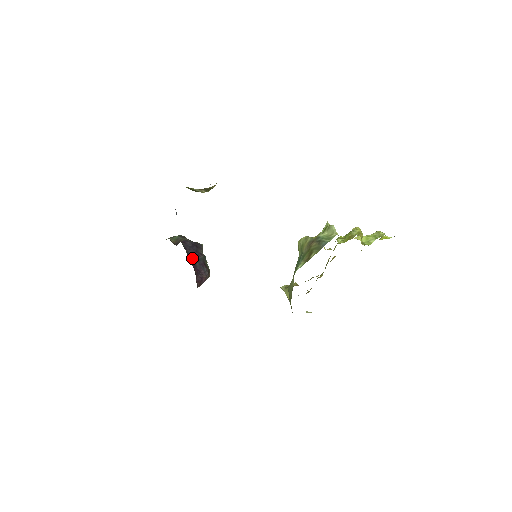
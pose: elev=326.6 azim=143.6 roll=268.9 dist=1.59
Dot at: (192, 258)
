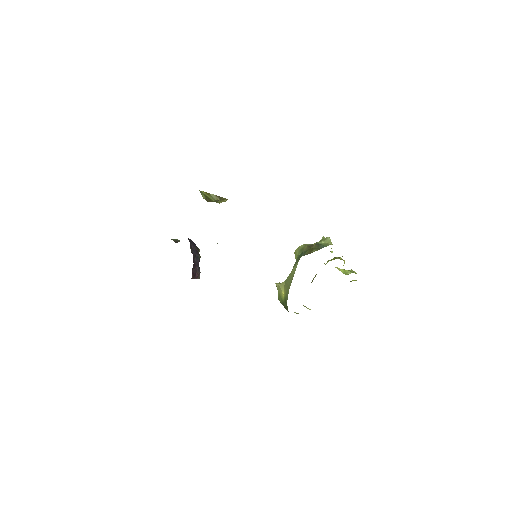
Dot at: (192, 252)
